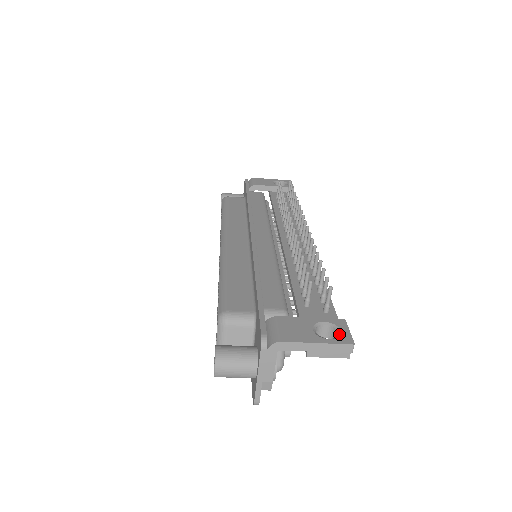
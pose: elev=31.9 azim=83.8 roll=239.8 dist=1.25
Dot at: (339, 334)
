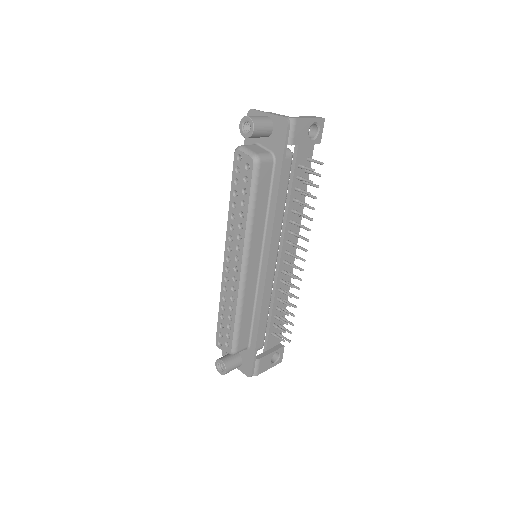
Dot at: (279, 358)
